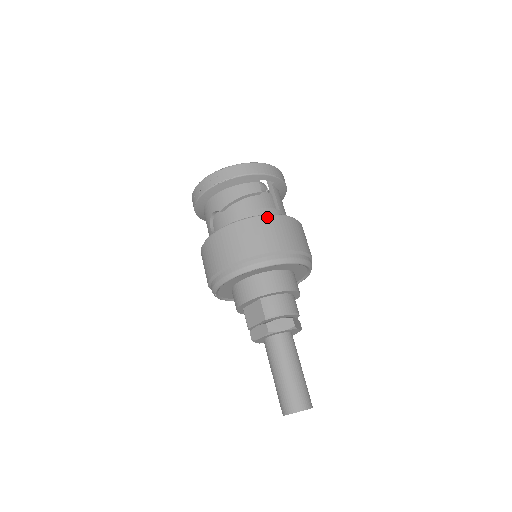
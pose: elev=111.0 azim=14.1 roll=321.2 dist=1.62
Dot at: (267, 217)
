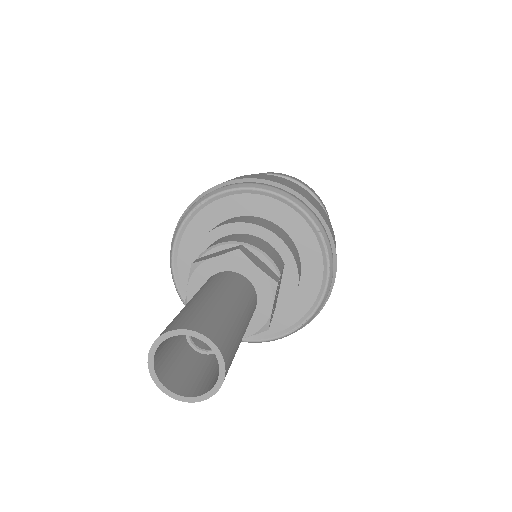
Dot at: occluded
